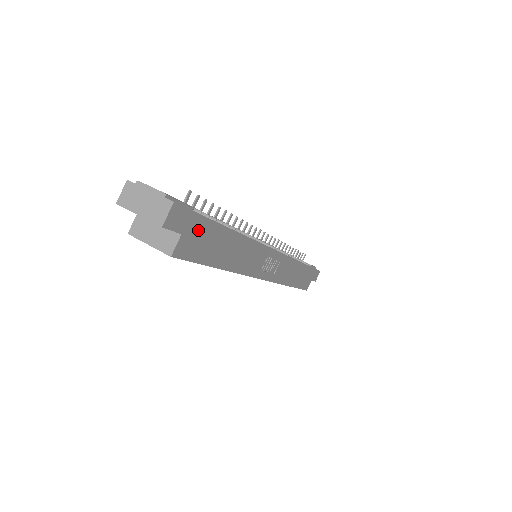
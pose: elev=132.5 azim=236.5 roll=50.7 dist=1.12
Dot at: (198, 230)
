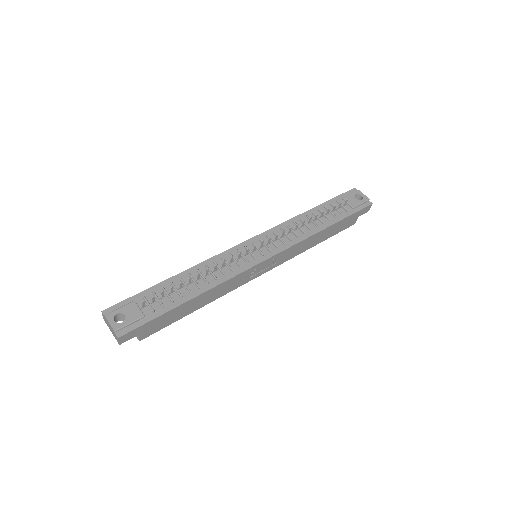
Dot at: (152, 324)
